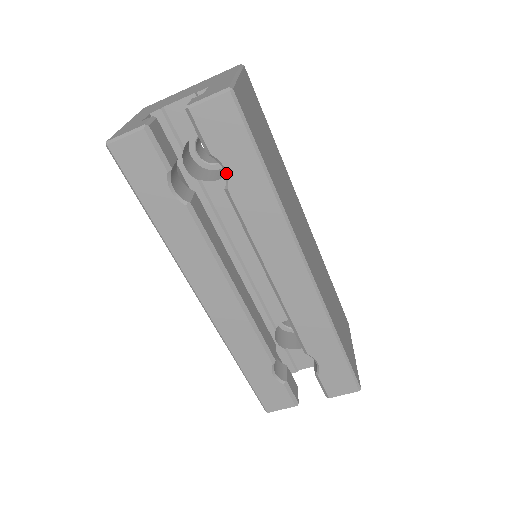
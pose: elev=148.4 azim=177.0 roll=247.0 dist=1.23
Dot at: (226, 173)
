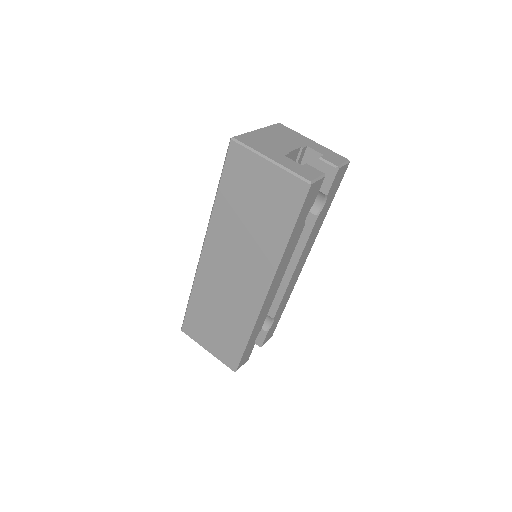
Dot at: (323, 206)
